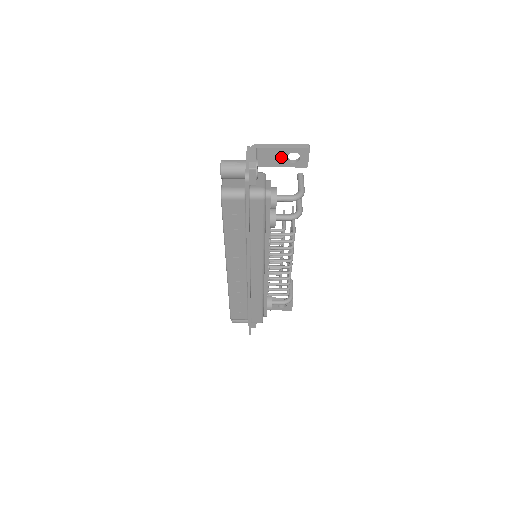
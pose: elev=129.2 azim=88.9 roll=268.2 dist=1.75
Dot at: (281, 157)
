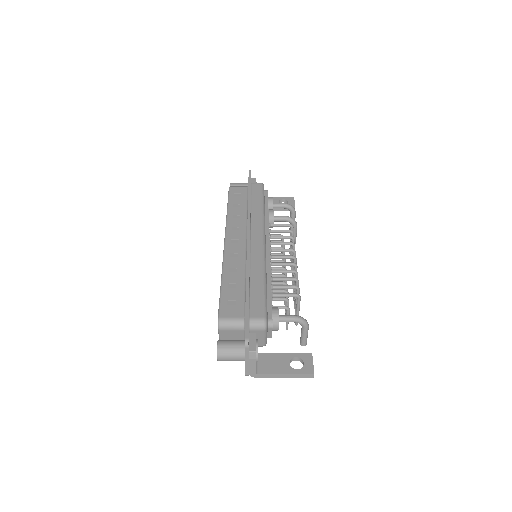
Dot at: (274, 202)
